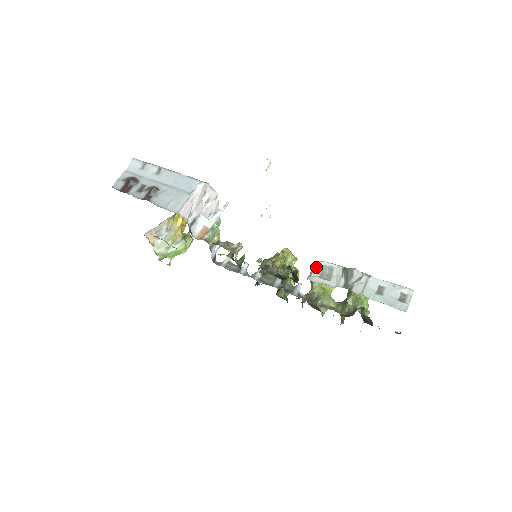
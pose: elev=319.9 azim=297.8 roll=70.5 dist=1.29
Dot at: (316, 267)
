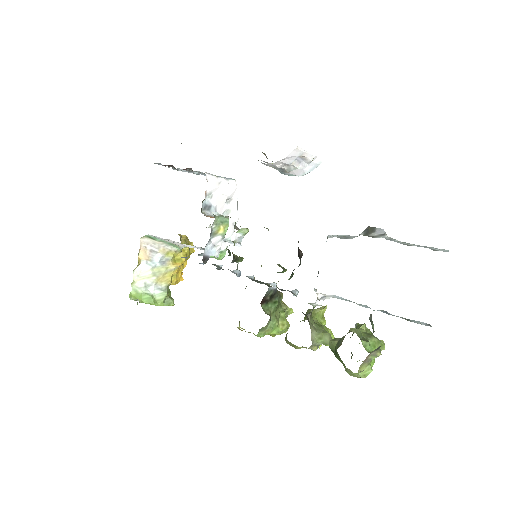
Dot at: (330, 237)
